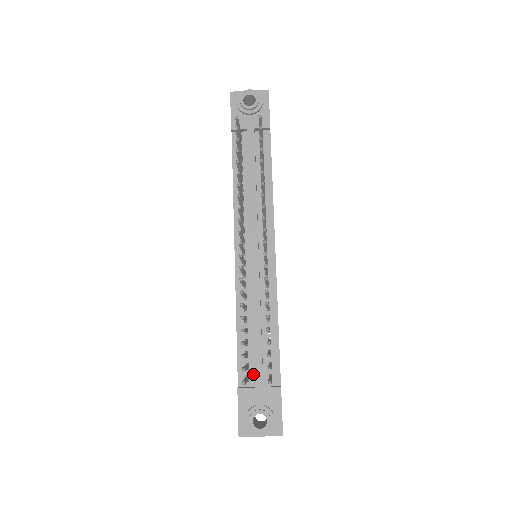
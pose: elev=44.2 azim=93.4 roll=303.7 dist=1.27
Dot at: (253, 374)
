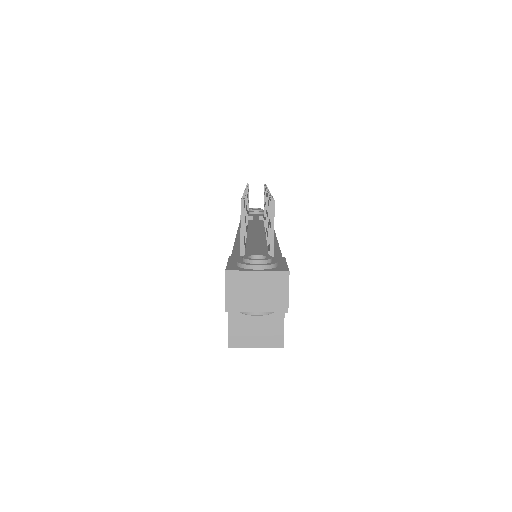
Dot at: occluded
